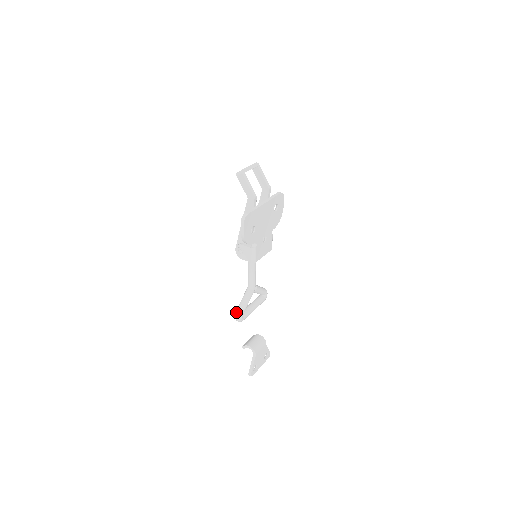
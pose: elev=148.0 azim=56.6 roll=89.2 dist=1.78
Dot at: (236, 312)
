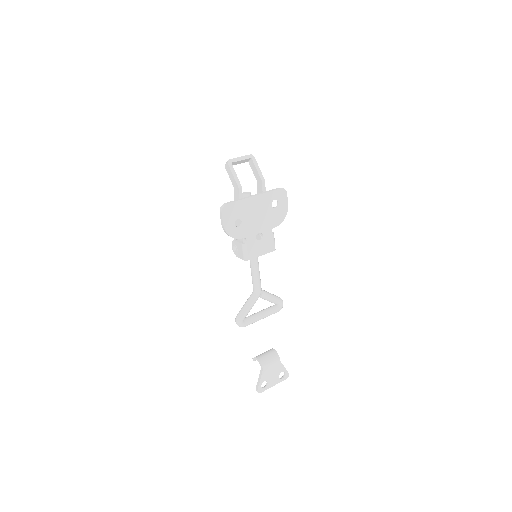
Dot at: occluded
